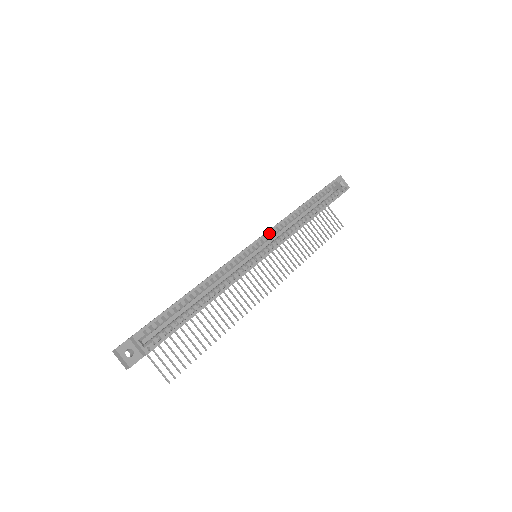
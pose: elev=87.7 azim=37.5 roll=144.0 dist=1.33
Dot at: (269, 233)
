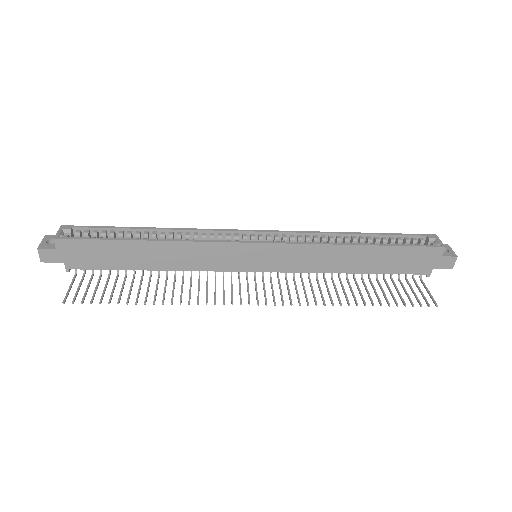
Dot at: (282, 236)
